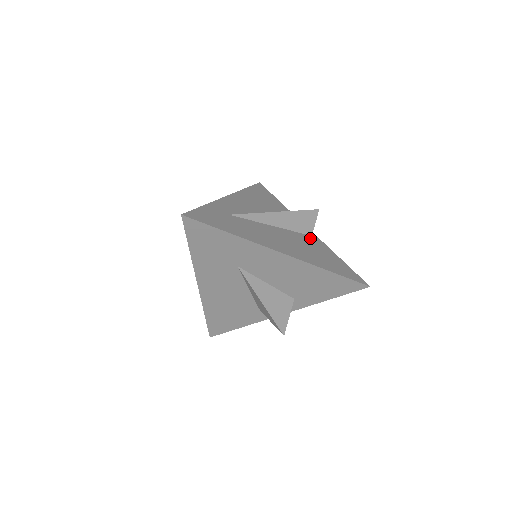
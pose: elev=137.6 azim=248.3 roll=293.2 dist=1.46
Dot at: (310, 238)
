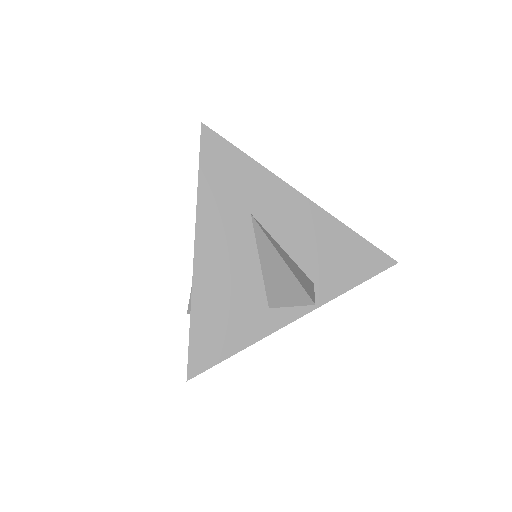
Dot at: occluded
